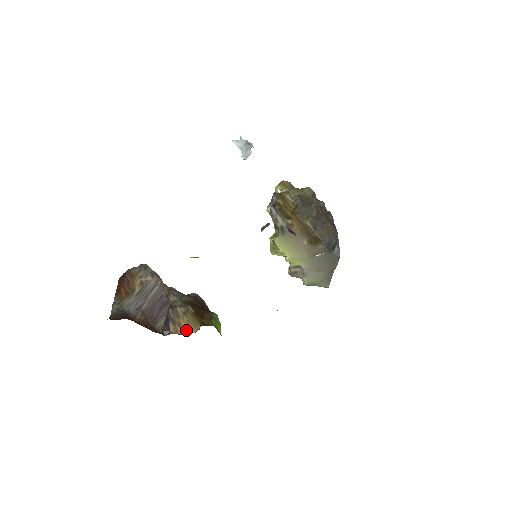
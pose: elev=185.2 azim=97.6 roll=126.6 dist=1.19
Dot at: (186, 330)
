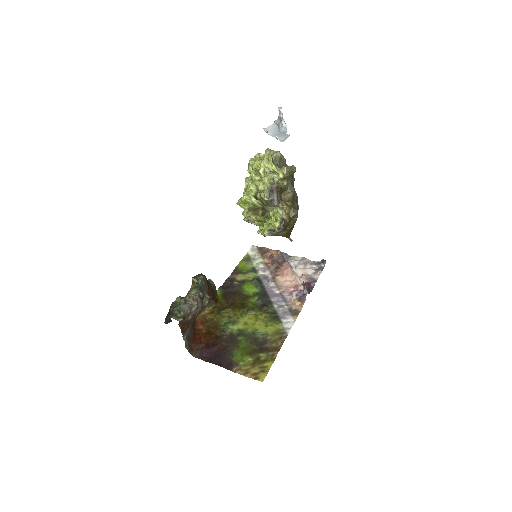
Dot at: (207, 310)
